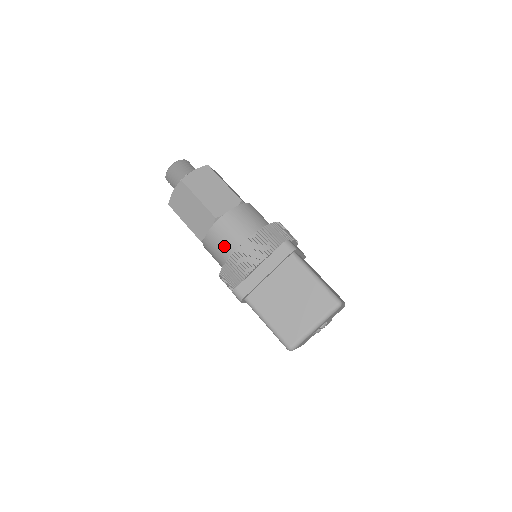
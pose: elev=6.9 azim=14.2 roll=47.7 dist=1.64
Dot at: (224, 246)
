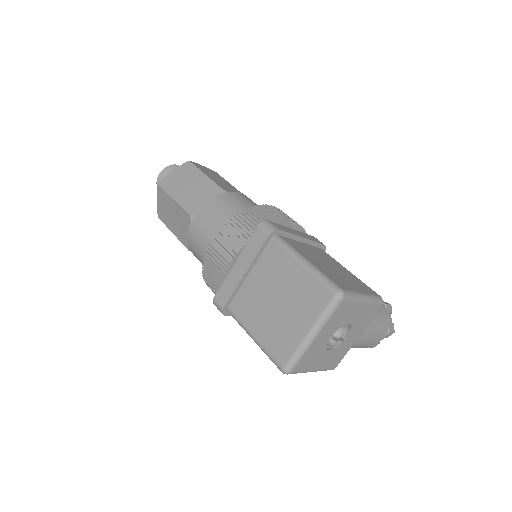
Dot at: (203, 248)
